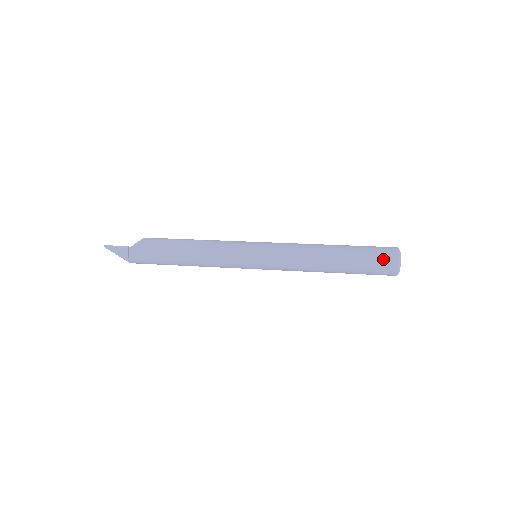
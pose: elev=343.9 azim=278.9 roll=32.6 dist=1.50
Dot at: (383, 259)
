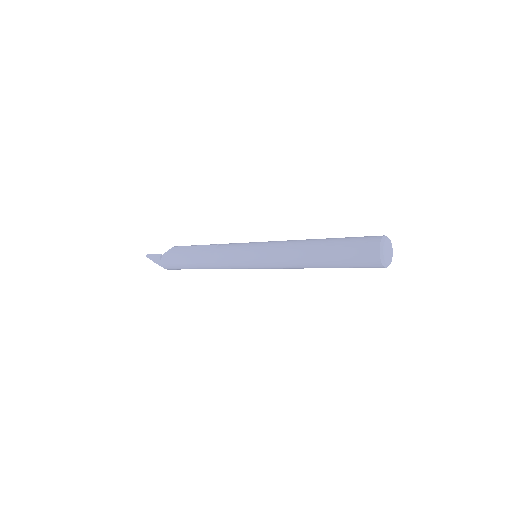
Dot at: (363, 248)
